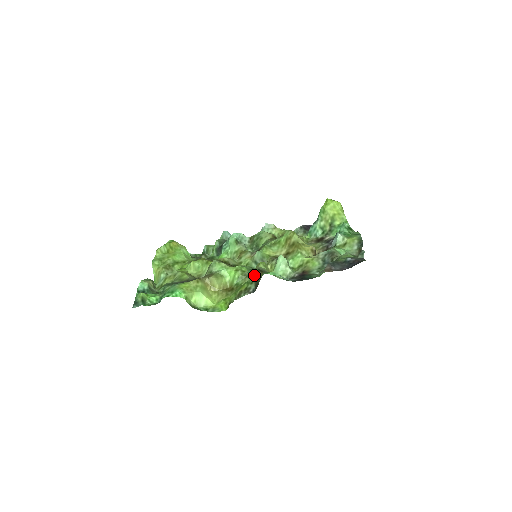
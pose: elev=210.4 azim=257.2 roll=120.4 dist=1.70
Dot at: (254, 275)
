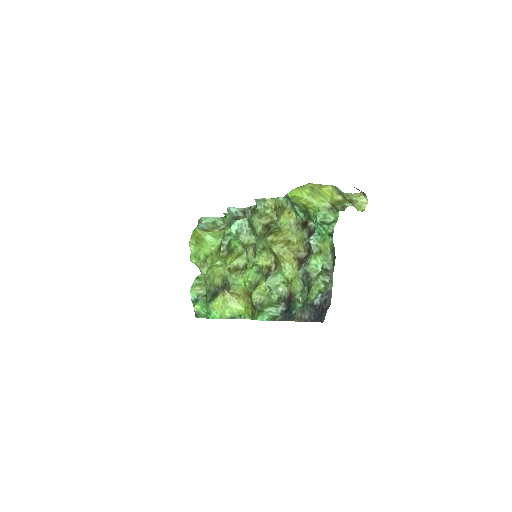
Dot at: occluded
